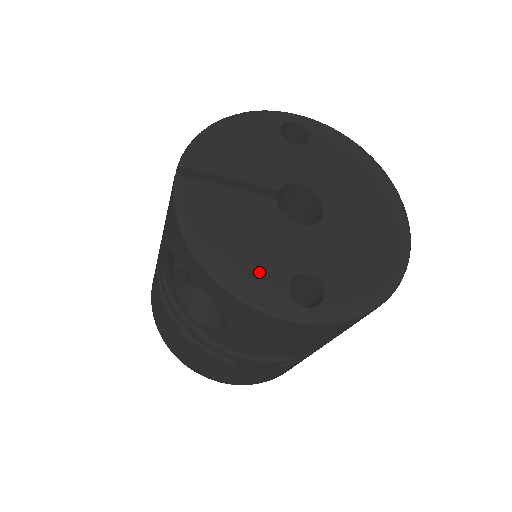
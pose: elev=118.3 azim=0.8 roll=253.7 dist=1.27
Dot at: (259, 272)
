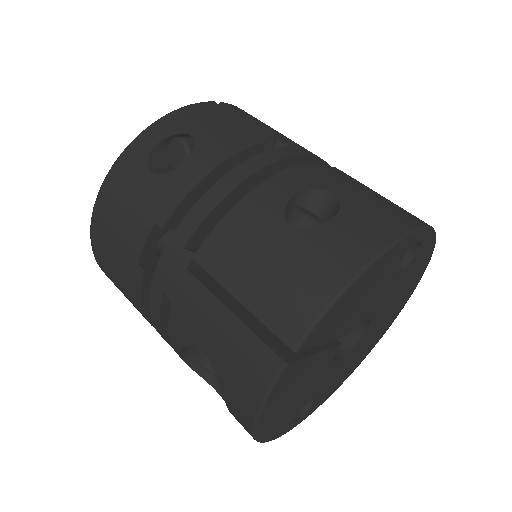
Dot at: (287, 417)
